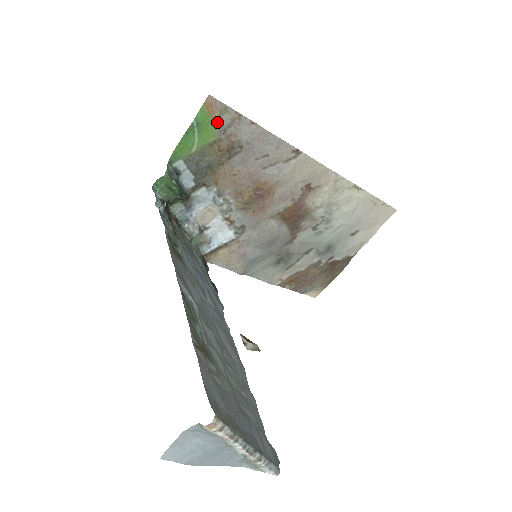
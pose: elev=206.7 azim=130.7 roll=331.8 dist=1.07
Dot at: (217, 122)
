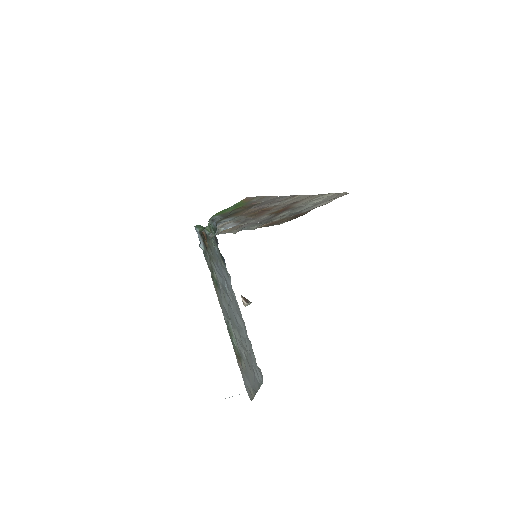
Dot at: (248, 202)
